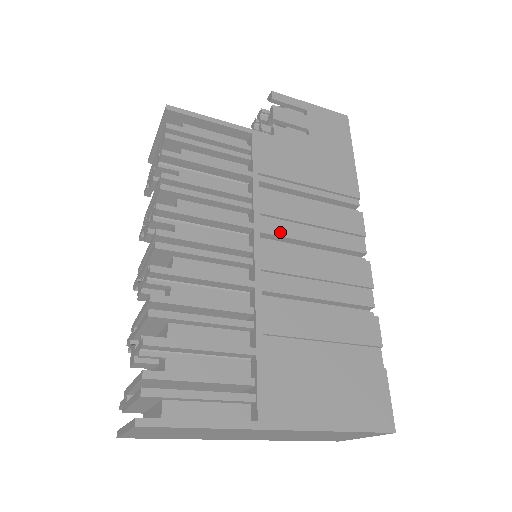
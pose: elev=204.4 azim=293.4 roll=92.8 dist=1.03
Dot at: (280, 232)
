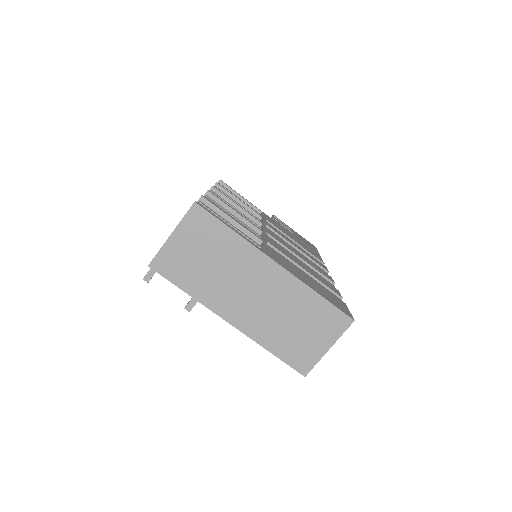
Dot at: occluded
